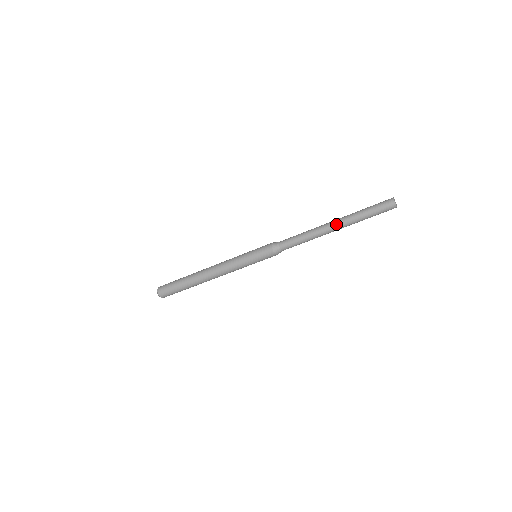
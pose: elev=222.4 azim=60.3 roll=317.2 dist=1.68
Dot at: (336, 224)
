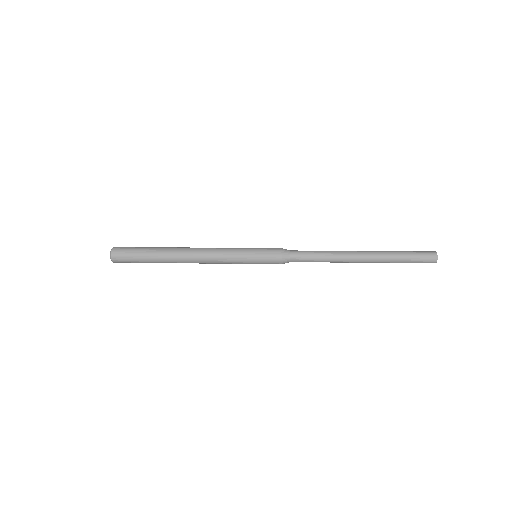
Dot at: occluded
